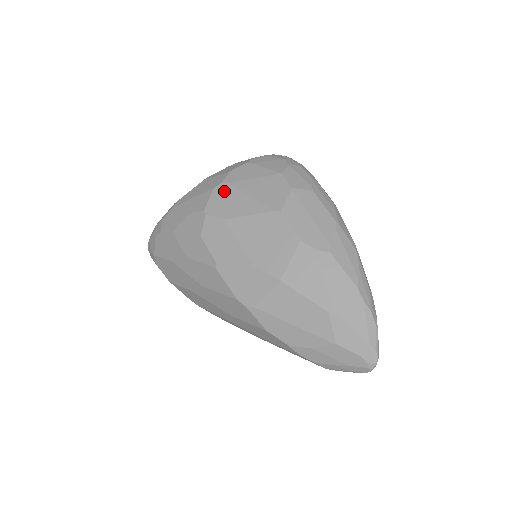
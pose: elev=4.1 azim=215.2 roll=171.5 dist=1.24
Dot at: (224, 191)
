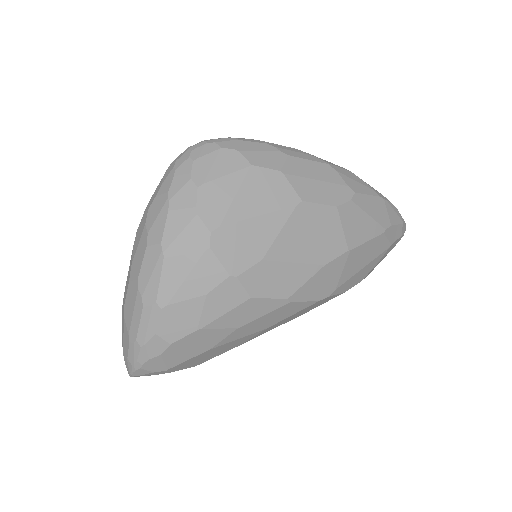
Dot at: (225, 238)
